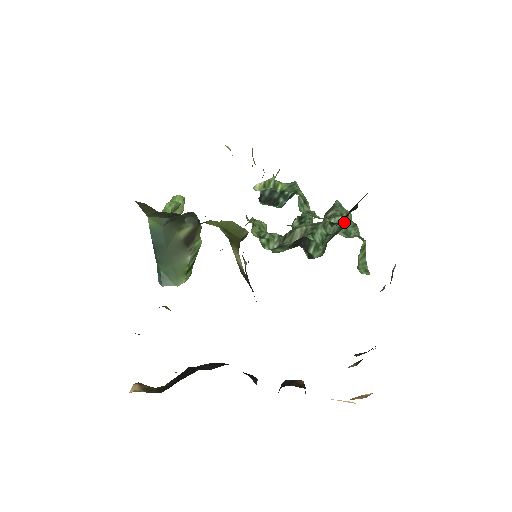
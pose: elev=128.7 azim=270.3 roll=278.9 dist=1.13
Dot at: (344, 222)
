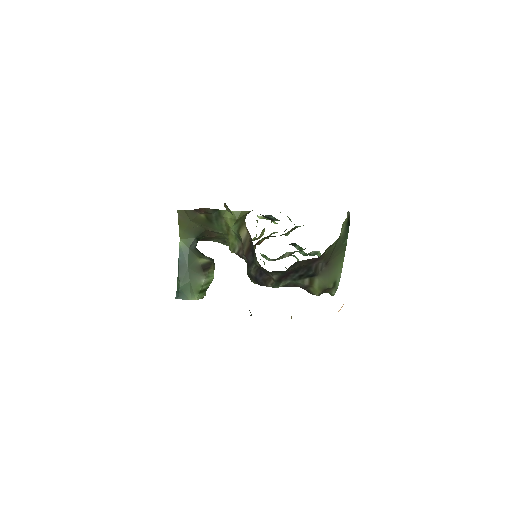
Dot at: occluded
